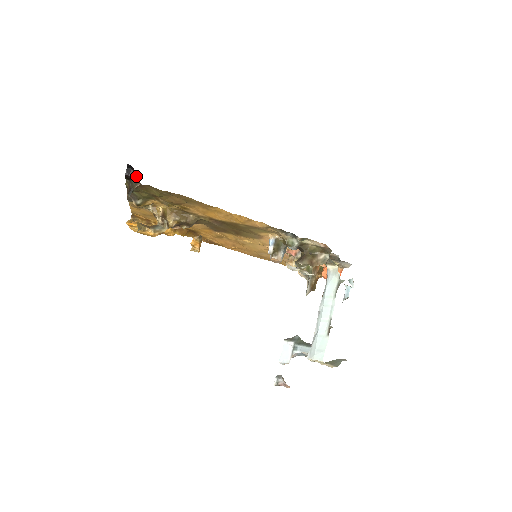
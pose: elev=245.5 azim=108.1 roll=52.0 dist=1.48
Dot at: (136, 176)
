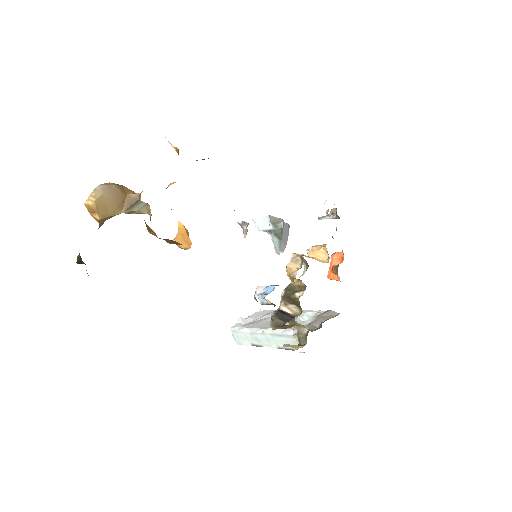
Dot at: occluded
